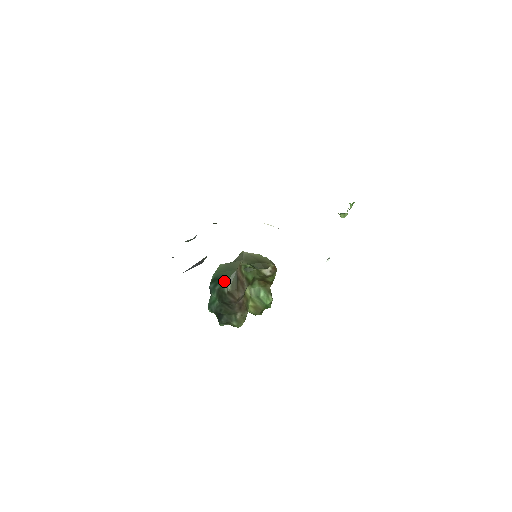
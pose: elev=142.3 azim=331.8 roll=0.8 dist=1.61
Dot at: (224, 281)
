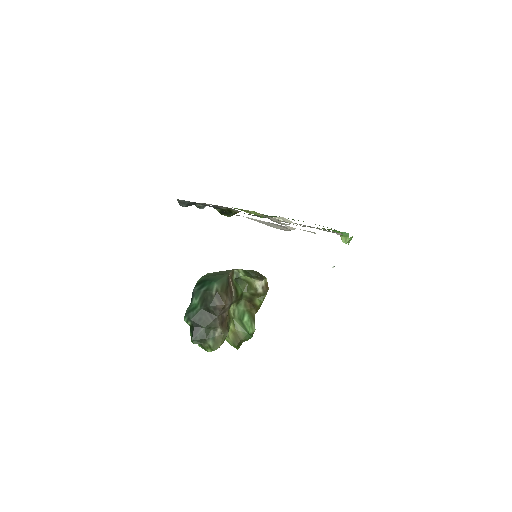
Dot at: (213, 282)
